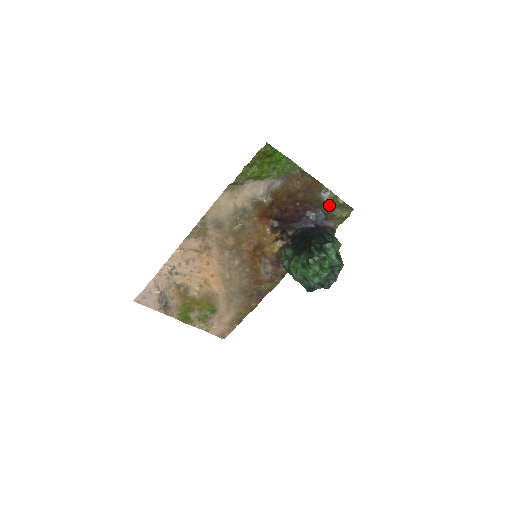
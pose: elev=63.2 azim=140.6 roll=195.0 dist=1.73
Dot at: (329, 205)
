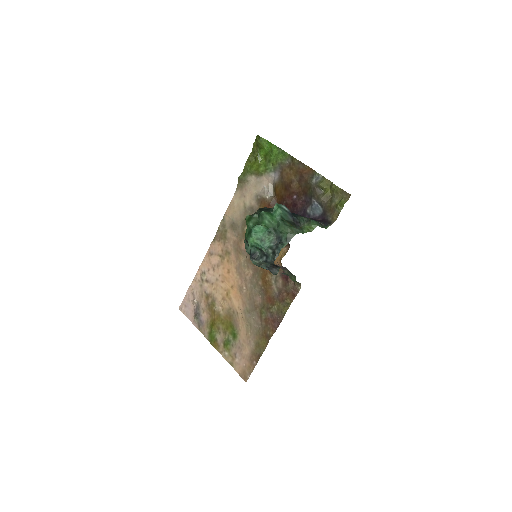
Dot at: (323, 193)
